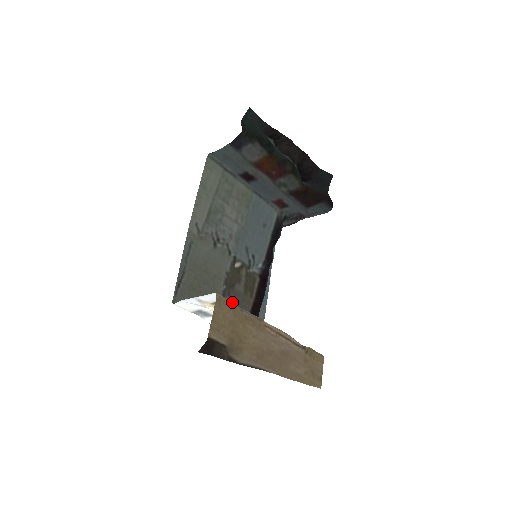
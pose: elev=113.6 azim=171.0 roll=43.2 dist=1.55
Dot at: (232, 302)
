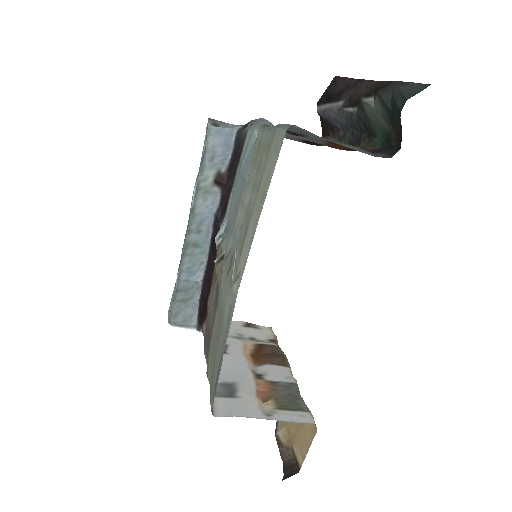
Dot at: (211, 317)
